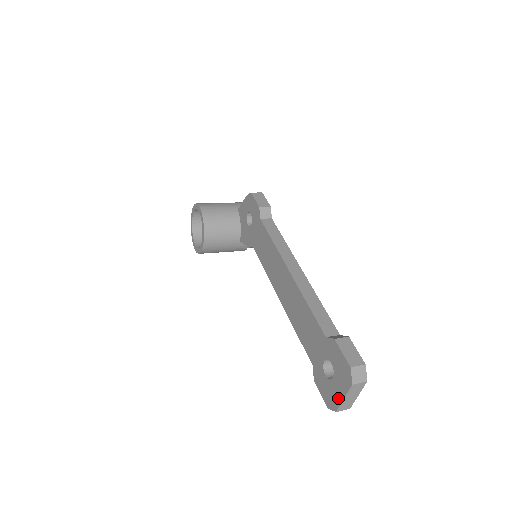
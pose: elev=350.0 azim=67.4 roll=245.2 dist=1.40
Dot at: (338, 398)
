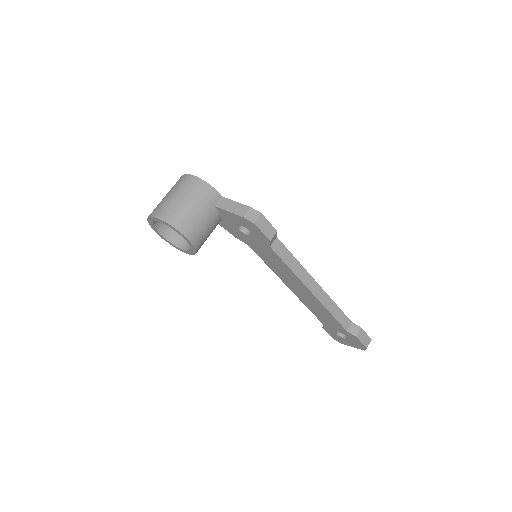
Dot at: (347, 344)
